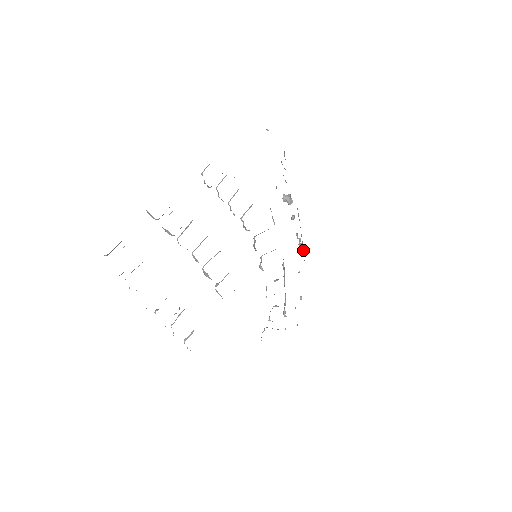
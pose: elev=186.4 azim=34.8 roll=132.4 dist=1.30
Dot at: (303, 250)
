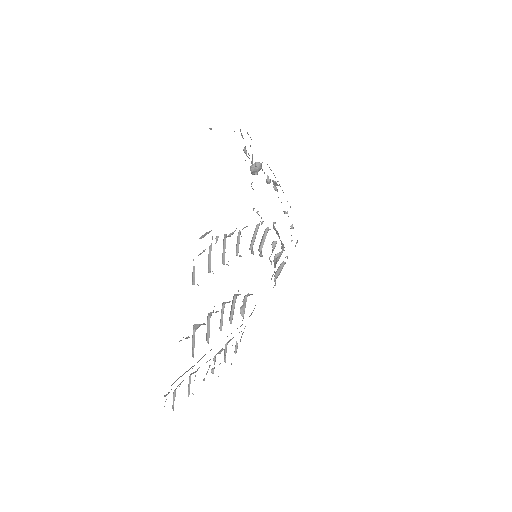
Dot at: occluded
